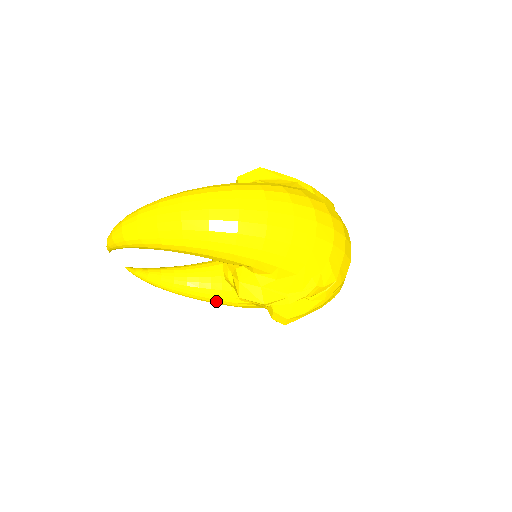
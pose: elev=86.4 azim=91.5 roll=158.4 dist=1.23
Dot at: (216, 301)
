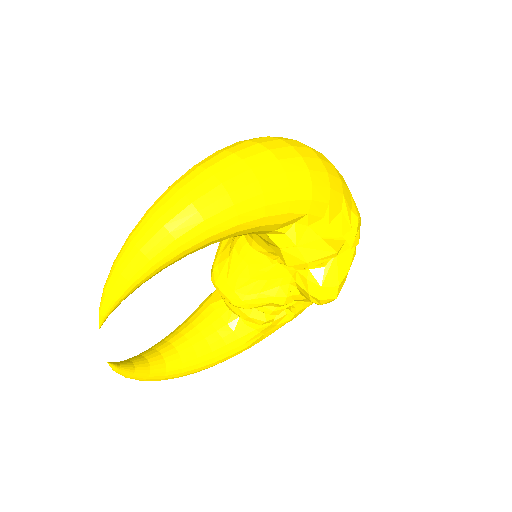
Dot at: (220, 358)
